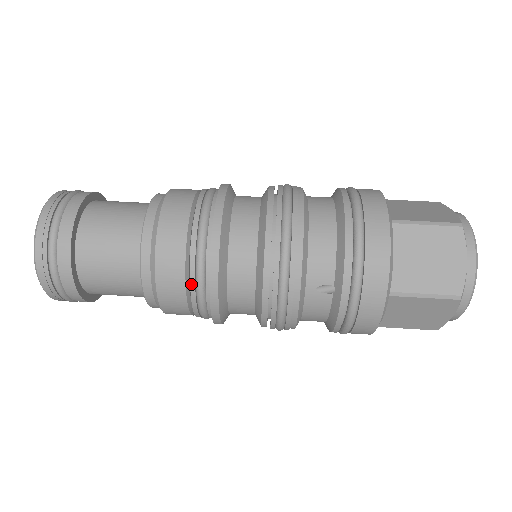
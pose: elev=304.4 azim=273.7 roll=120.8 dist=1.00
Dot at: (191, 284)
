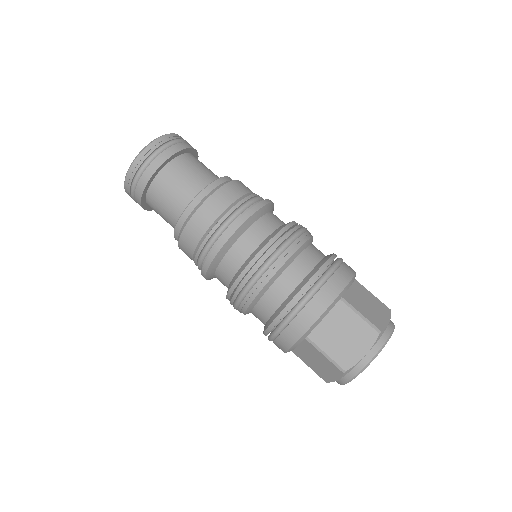
Dot at: occluded
